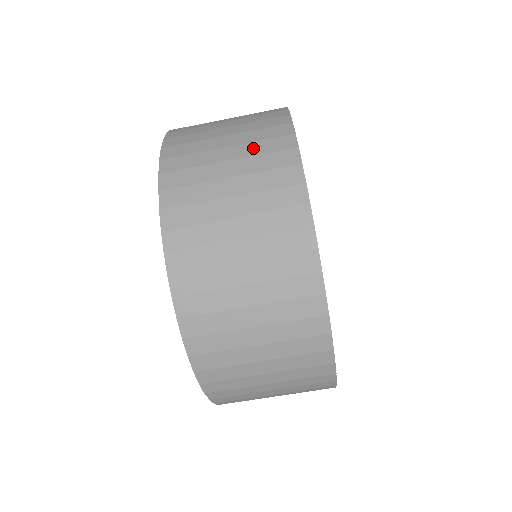
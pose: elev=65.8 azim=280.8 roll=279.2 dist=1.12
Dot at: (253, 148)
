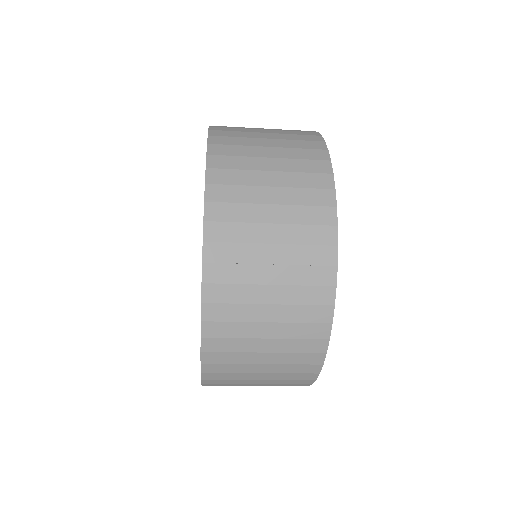
Dot at: (296, 214)
